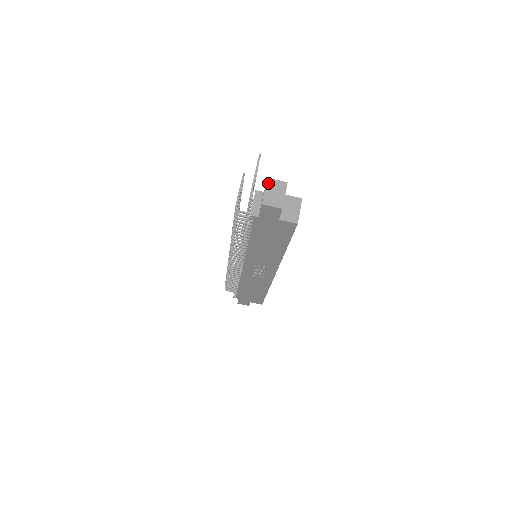
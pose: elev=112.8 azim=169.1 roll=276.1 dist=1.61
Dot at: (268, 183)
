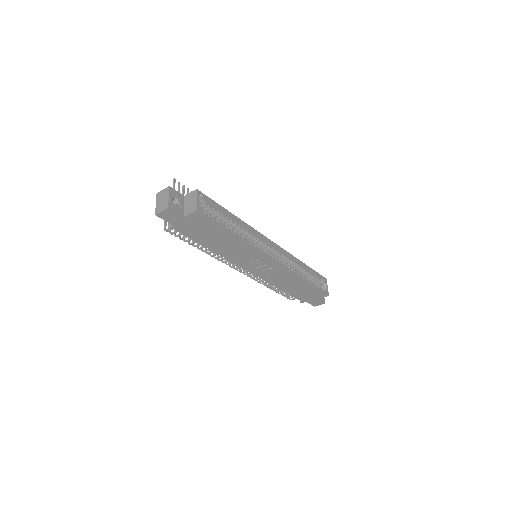
Dot at: (157, 197)
